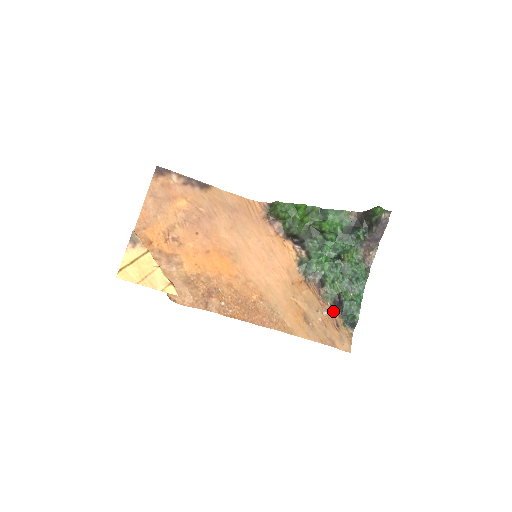
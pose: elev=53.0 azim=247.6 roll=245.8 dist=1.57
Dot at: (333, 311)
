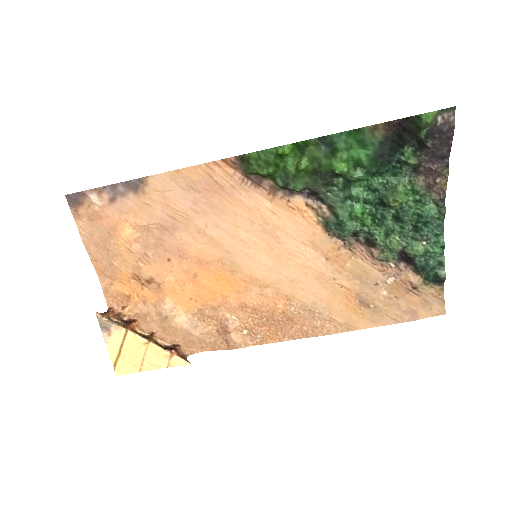
Dot at: (402, 271)
